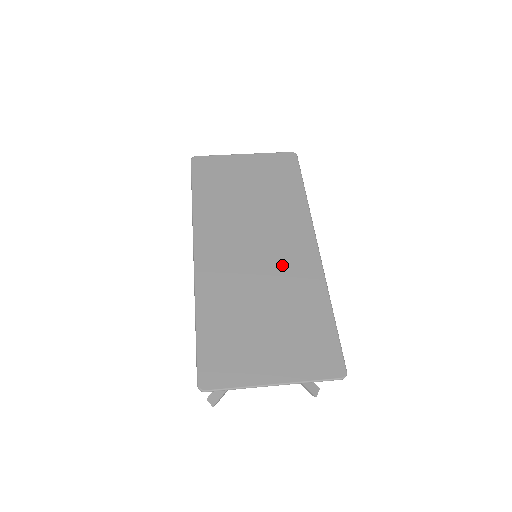
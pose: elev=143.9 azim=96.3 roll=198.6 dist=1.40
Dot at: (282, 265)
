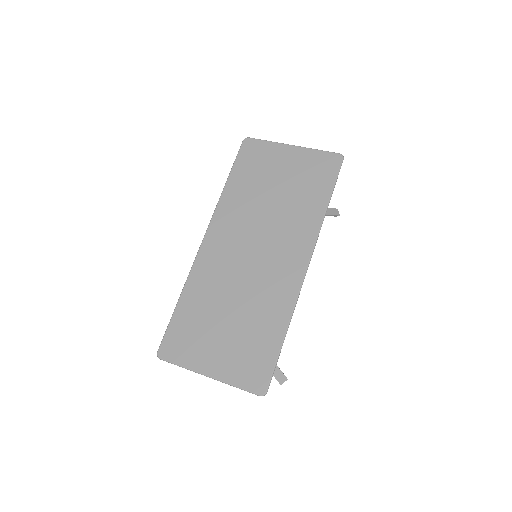
Dot at: (266, 276)
